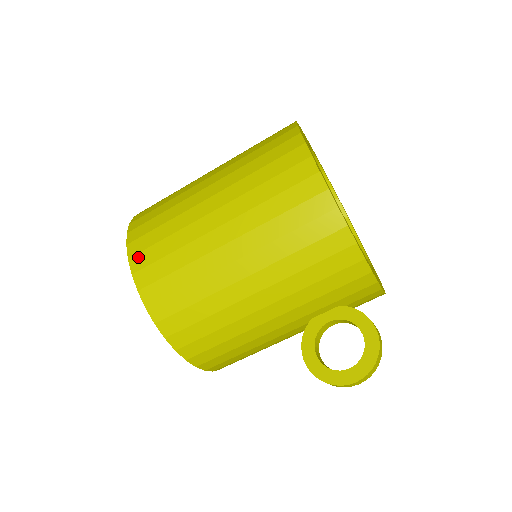
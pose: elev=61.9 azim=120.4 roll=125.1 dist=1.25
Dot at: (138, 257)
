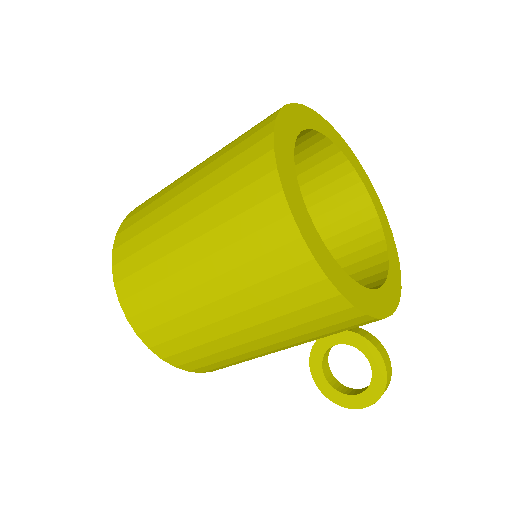
Dot at: (128, 302)
